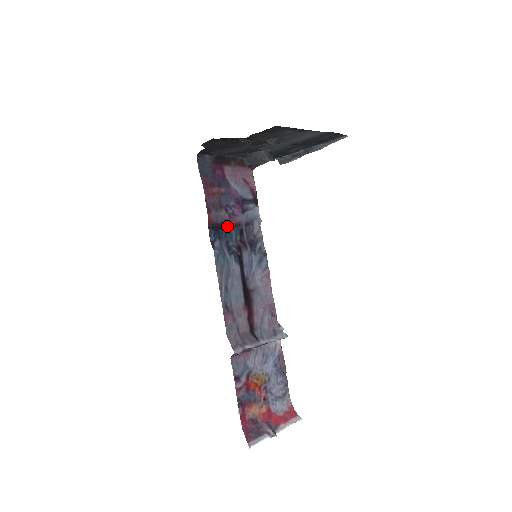
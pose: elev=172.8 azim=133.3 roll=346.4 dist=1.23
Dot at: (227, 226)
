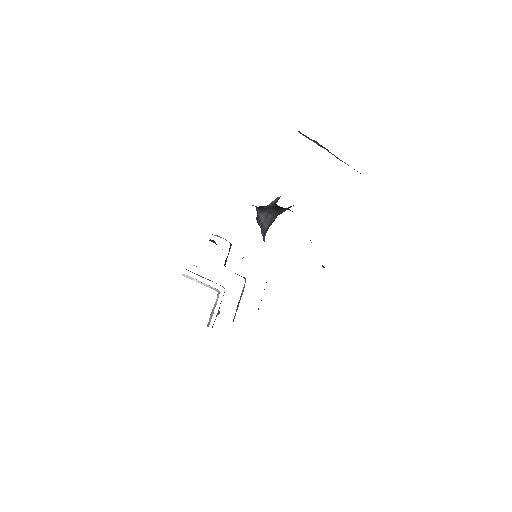
Dot at: occluded
